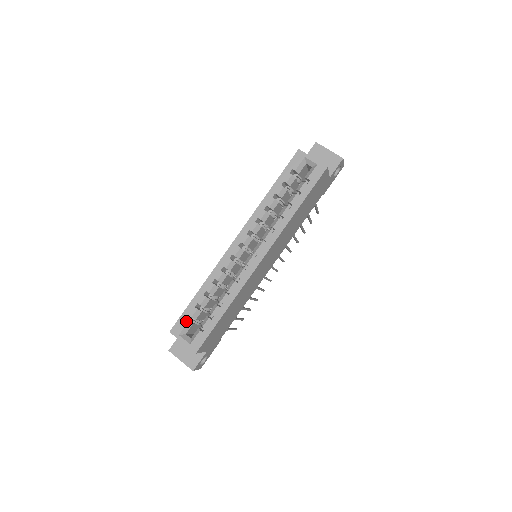
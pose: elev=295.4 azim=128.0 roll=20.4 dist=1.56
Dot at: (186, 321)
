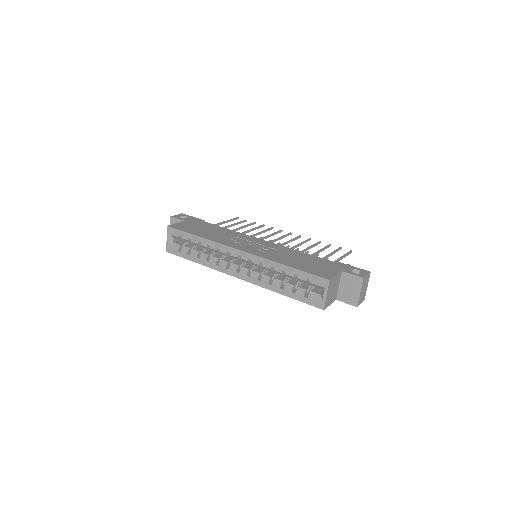
Dot at: (178, 236)
